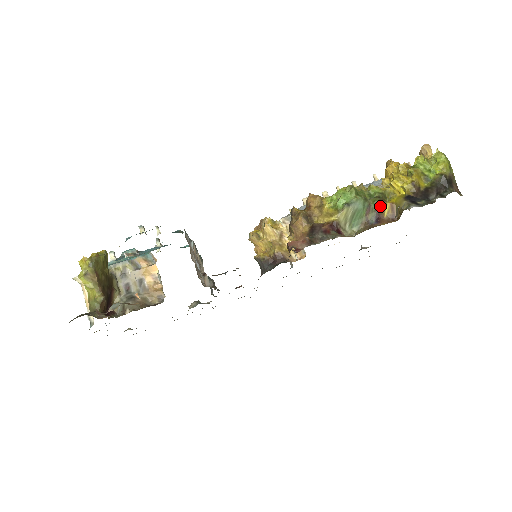
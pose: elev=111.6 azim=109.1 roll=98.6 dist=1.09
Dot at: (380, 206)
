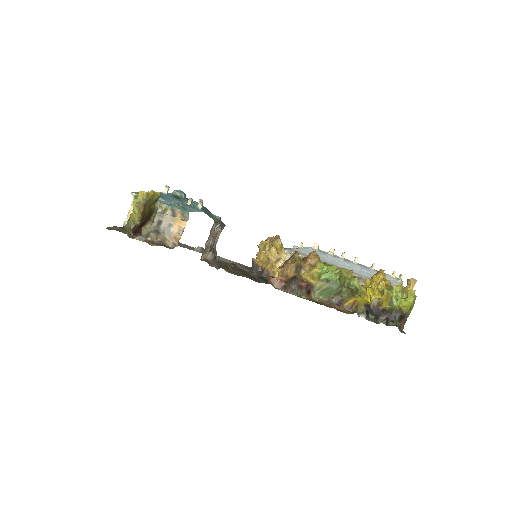
Dot at: (348, 296)
